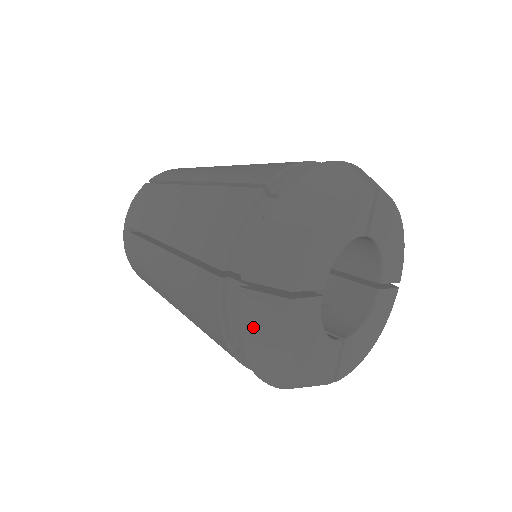
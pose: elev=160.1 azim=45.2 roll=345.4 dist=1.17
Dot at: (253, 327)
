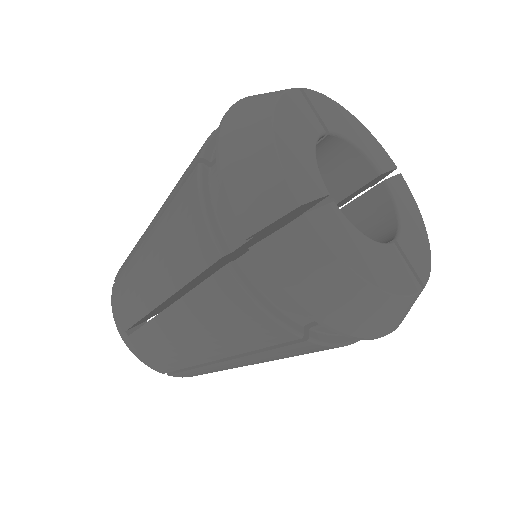
Dot at: (250, 99)
